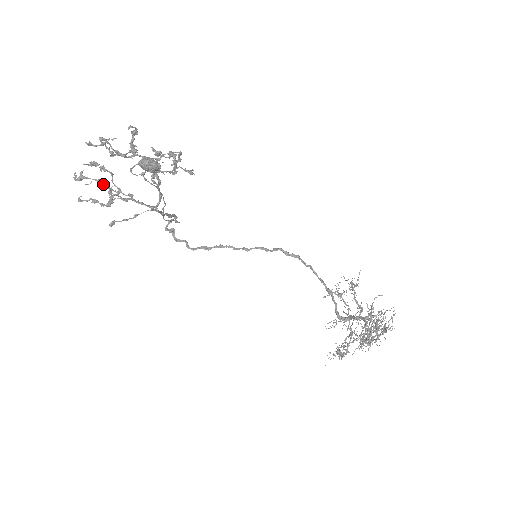
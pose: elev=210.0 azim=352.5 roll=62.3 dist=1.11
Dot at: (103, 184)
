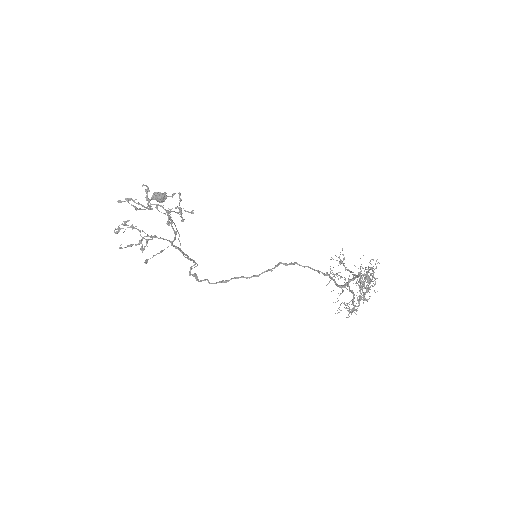
Dot at: occluded
